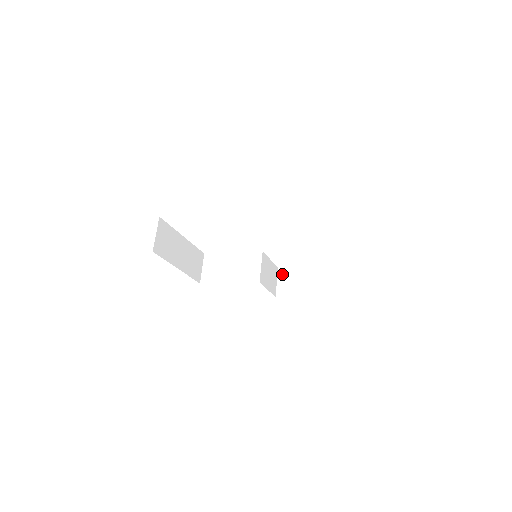
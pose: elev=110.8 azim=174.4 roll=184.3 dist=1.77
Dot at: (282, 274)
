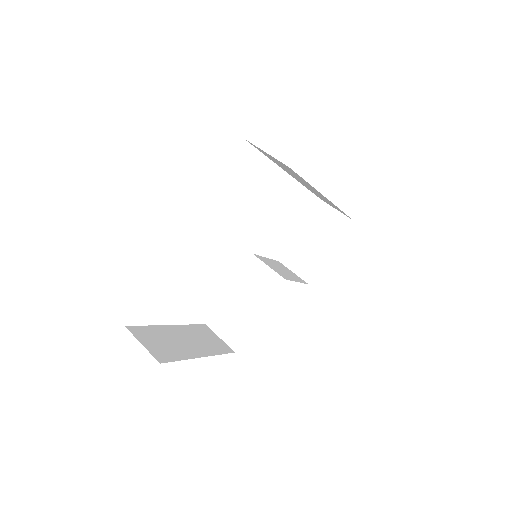
Dot at: (289, 261)
